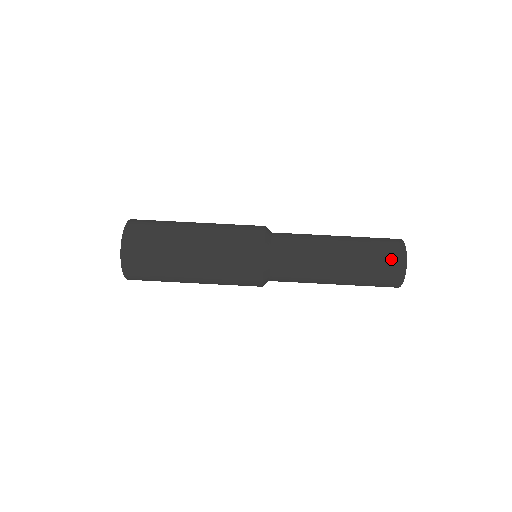
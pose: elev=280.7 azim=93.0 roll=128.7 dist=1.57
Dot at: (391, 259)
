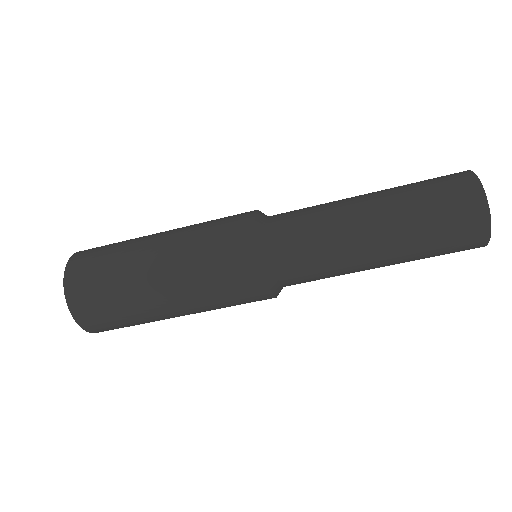
Dot at: occluded
